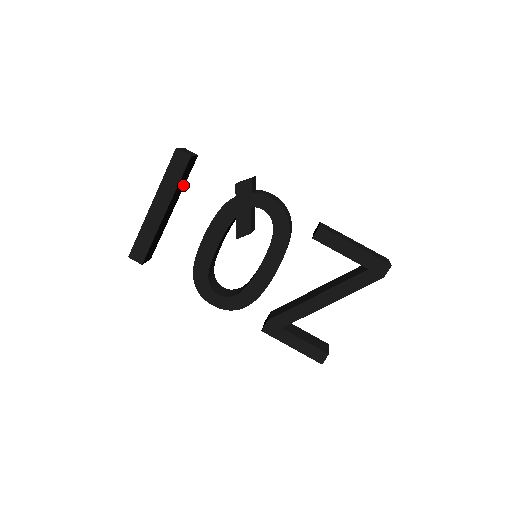
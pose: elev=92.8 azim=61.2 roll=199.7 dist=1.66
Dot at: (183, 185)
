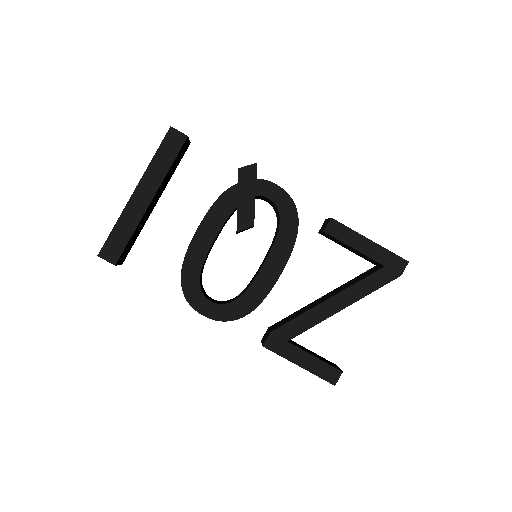
Dot at: (171, 175)
